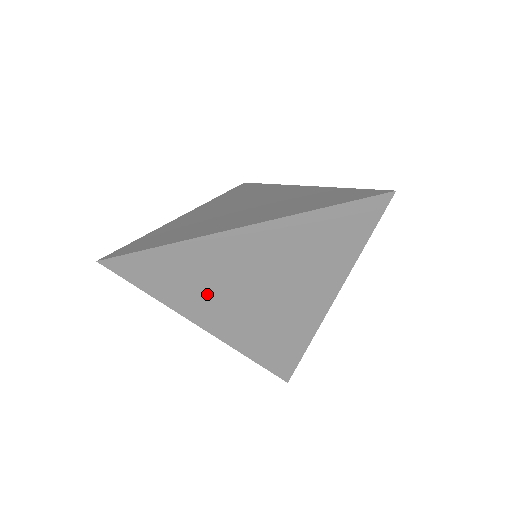
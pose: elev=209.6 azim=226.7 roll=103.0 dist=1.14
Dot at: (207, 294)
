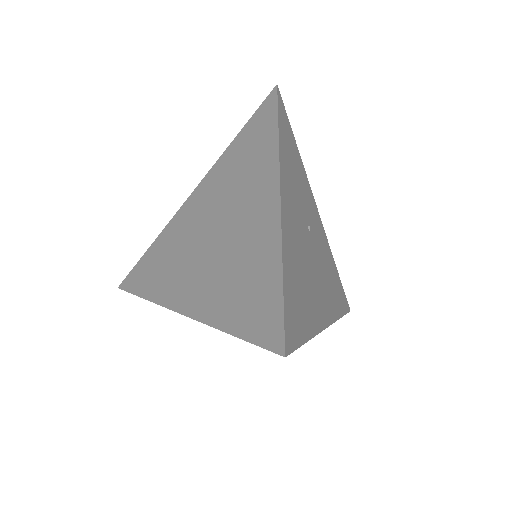
Dot at: (176, 268)
